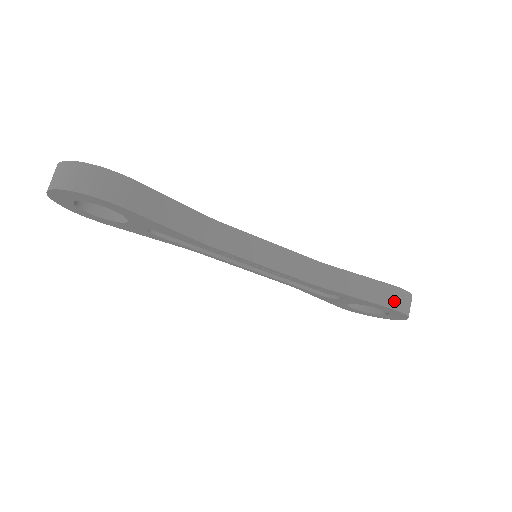
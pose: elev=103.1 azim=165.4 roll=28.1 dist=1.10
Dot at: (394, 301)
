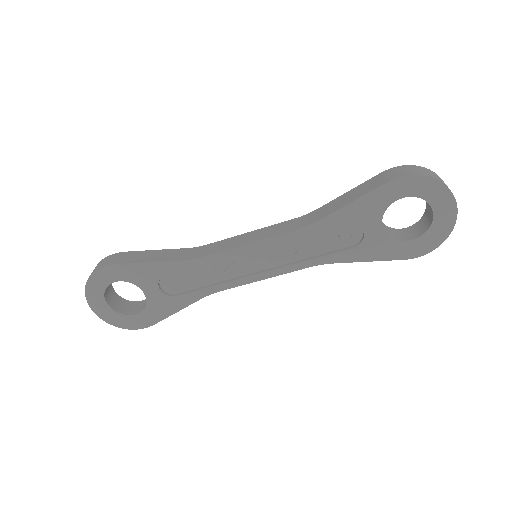
Dot at: (391, 176)
